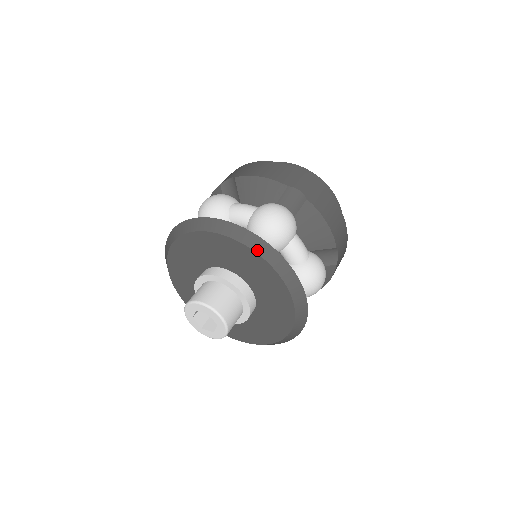
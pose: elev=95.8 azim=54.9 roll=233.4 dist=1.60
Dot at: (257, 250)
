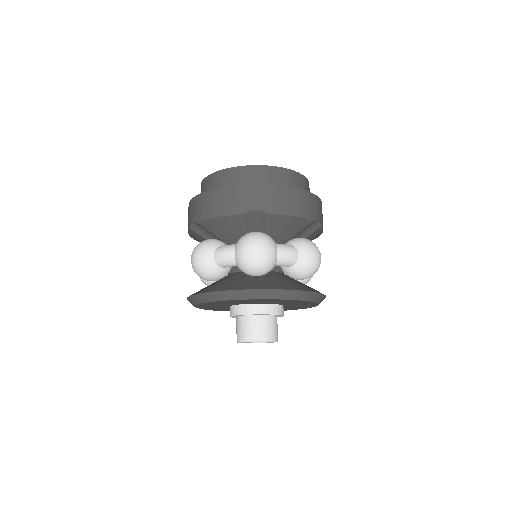
Dot at: (260, 298)
